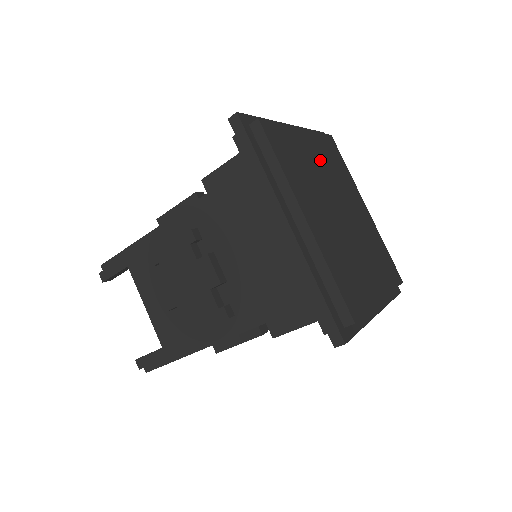
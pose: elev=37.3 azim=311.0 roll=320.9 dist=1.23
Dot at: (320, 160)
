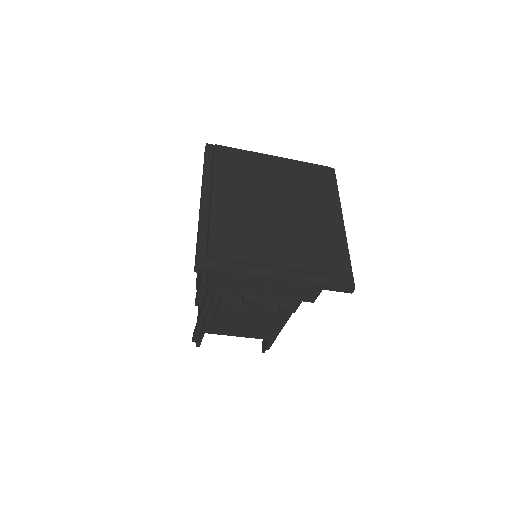
Dot at: (283, 175)
